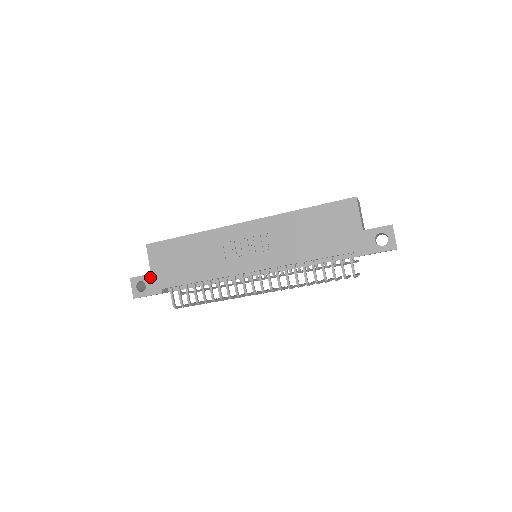
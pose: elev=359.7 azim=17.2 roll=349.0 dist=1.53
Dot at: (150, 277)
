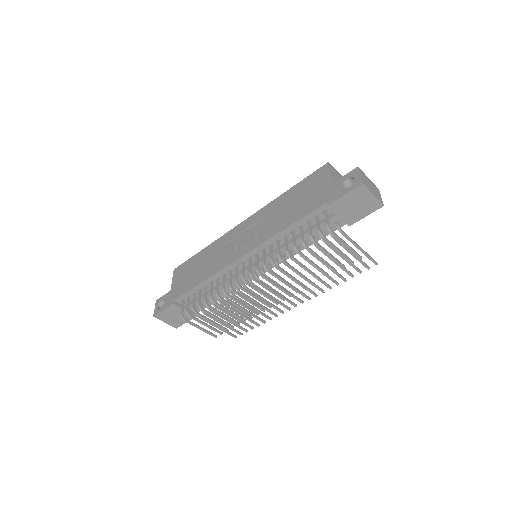
Dot at: (169, 294)
